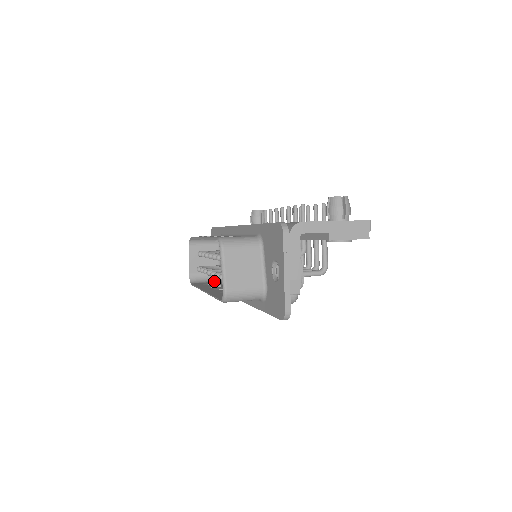
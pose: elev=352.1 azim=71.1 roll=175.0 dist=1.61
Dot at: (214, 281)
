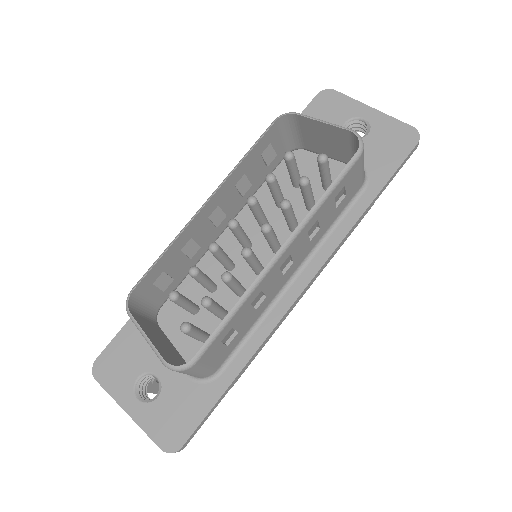
Dot at: occluded
